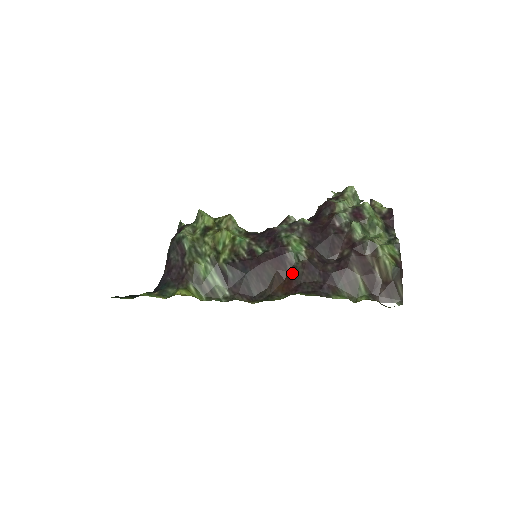
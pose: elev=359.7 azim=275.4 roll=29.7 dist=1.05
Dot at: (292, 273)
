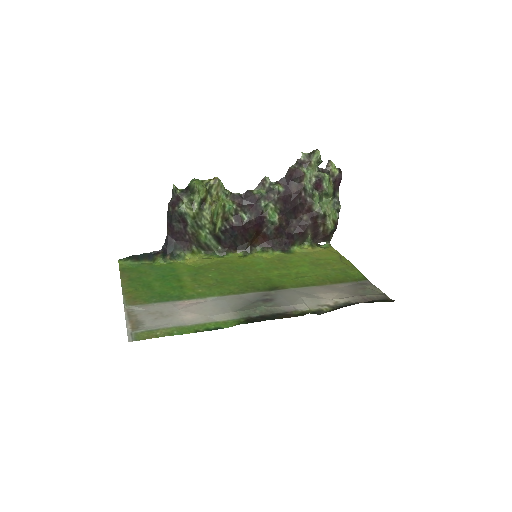
Dot at: (266, 232)
